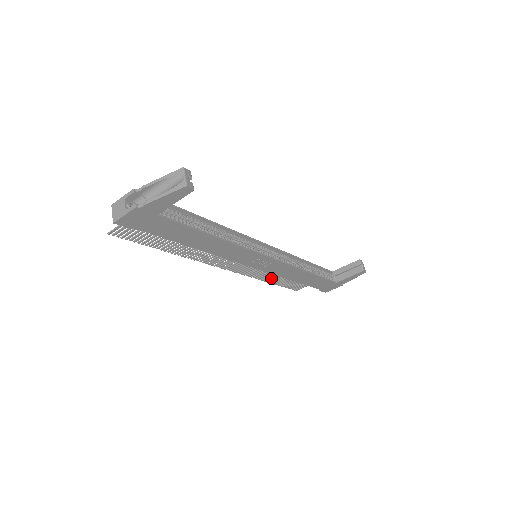
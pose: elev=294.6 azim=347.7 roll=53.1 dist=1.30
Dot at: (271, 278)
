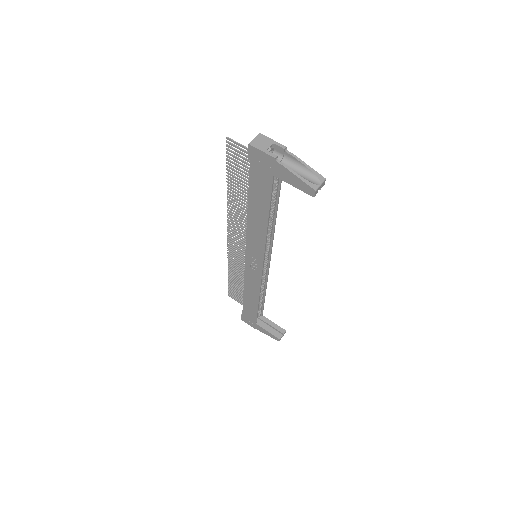
Dot at: (234, 273)
